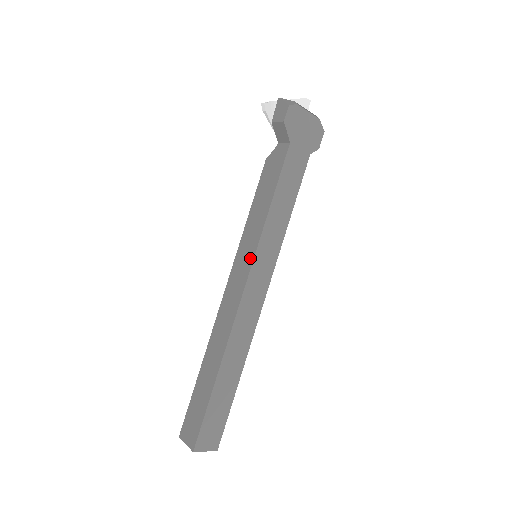
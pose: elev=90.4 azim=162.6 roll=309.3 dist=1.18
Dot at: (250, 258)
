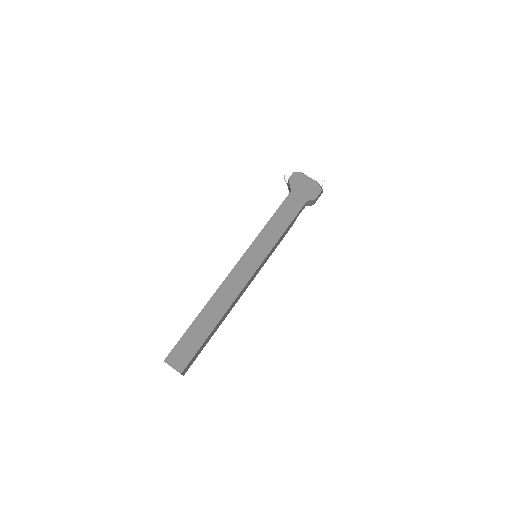
Dot at: (247, 250)
